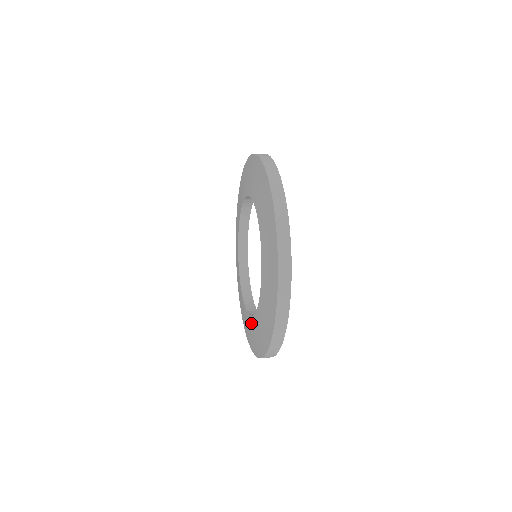
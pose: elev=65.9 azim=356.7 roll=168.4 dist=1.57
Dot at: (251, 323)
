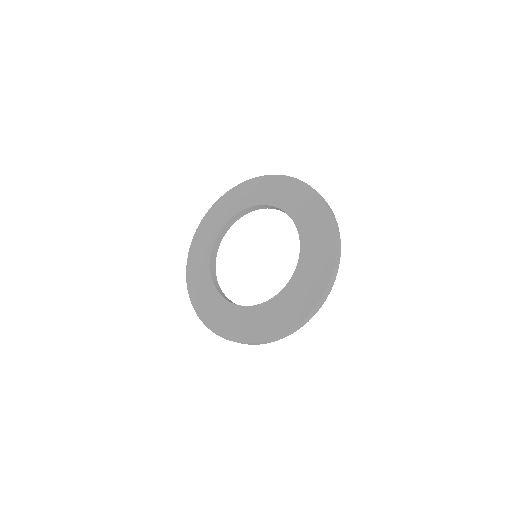
Dot at: (271, 306)
